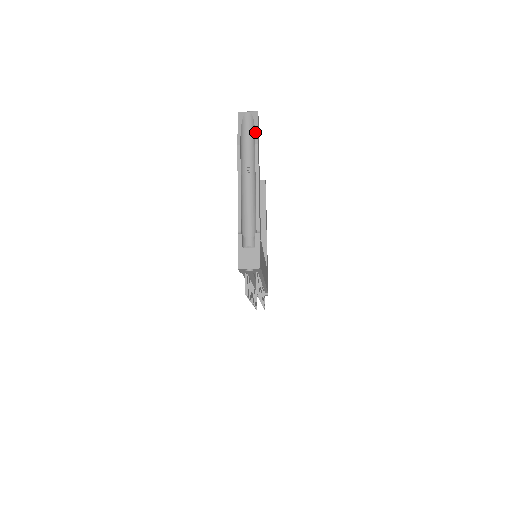
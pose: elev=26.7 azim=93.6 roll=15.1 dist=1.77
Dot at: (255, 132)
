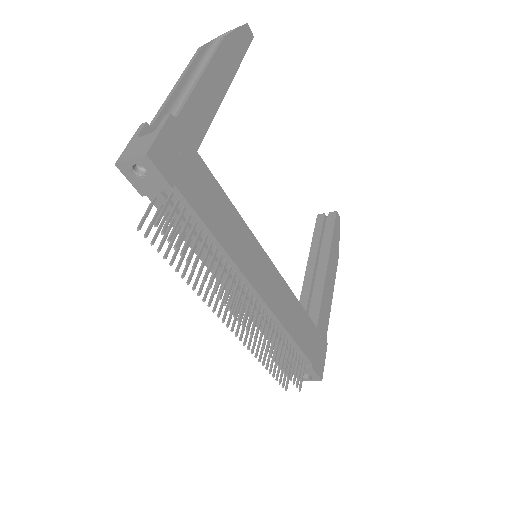
Dot at: (229, 33)
